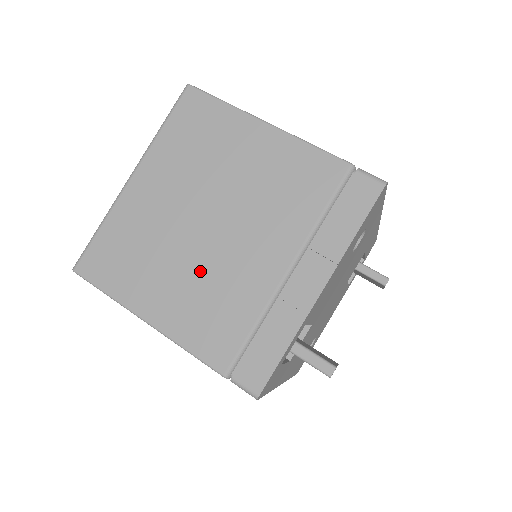
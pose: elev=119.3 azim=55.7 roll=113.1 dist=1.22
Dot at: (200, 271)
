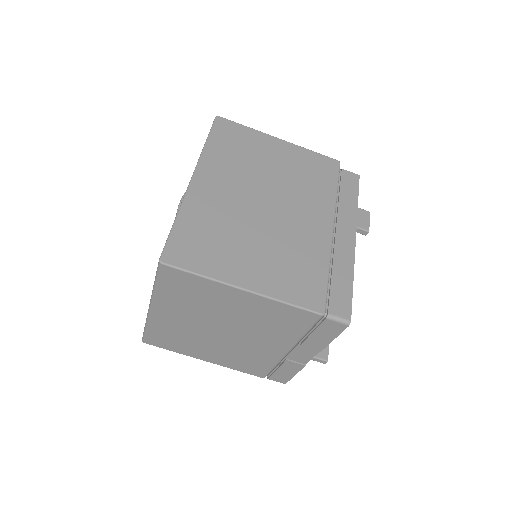
Dot at: (229, 349)
